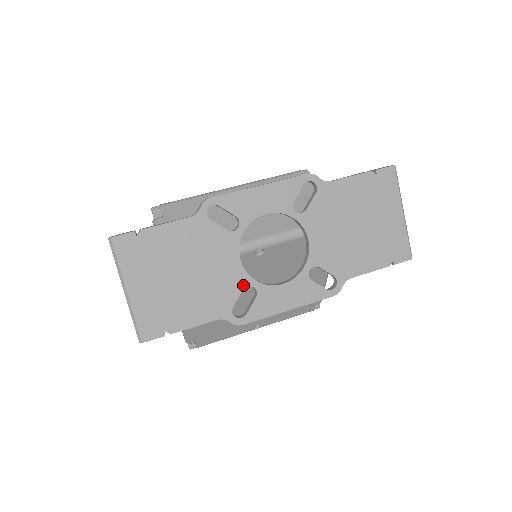
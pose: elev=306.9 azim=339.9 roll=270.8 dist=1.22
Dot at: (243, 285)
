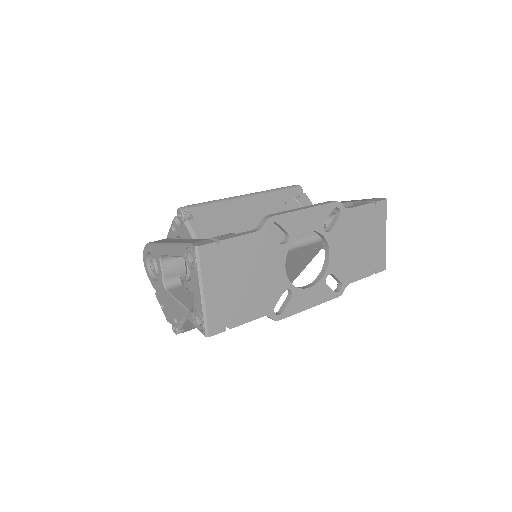
Dot at: (284, 288)
